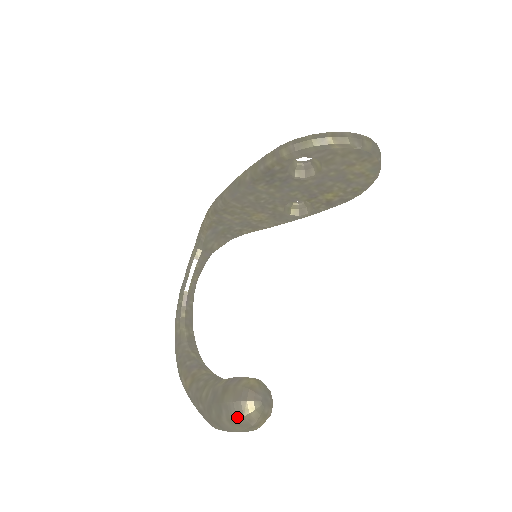
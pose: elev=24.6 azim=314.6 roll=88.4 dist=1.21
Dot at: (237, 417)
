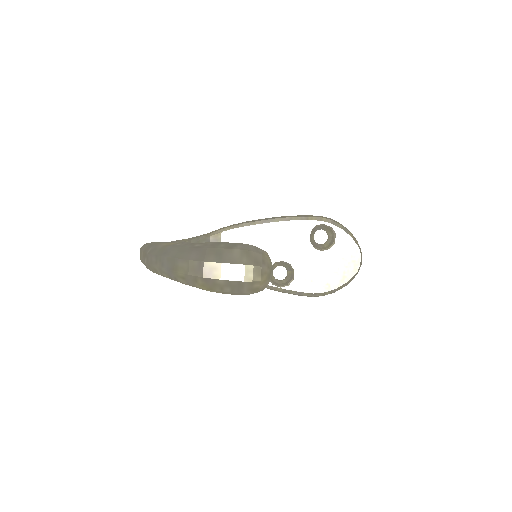
Dot at: (255, 251)
